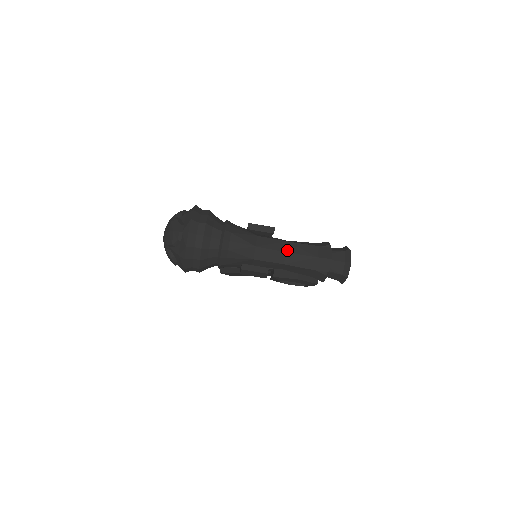
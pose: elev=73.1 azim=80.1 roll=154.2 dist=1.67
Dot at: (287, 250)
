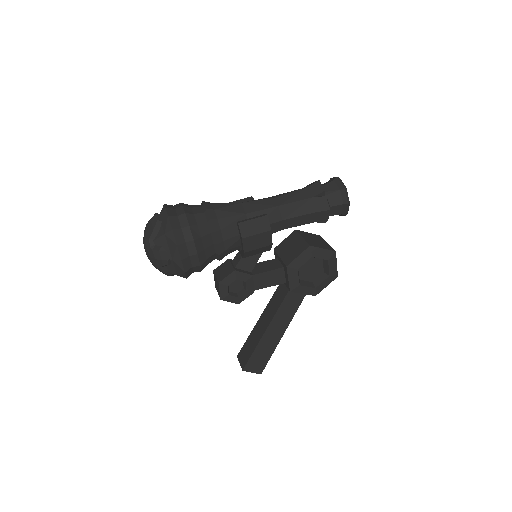
Dot at: (274, 197)
